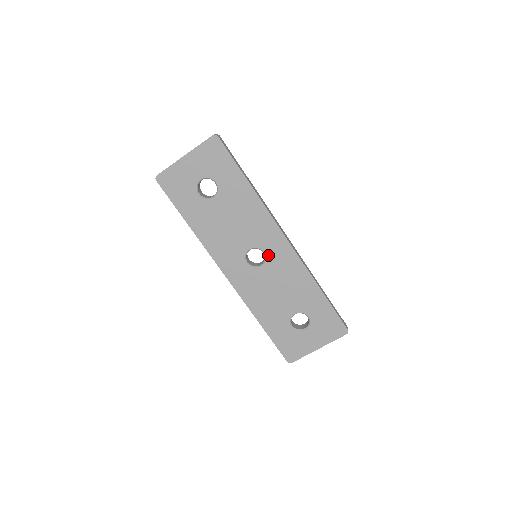
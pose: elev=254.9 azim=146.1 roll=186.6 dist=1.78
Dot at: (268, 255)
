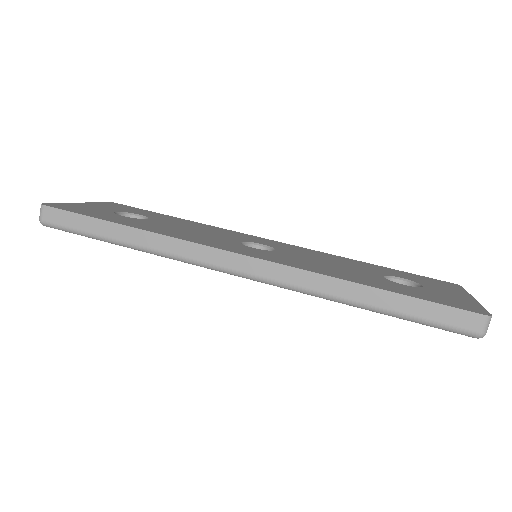
Dot at: (269, 246)
